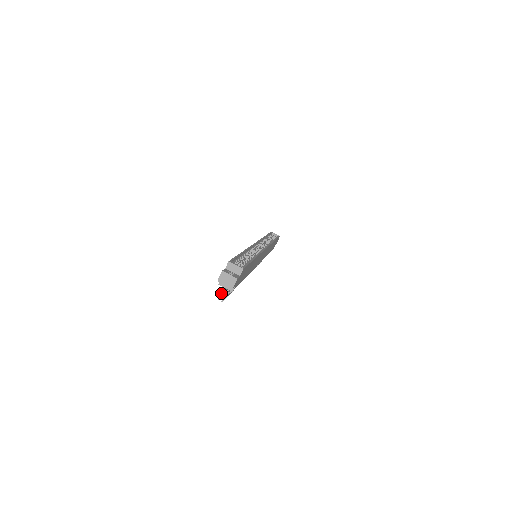
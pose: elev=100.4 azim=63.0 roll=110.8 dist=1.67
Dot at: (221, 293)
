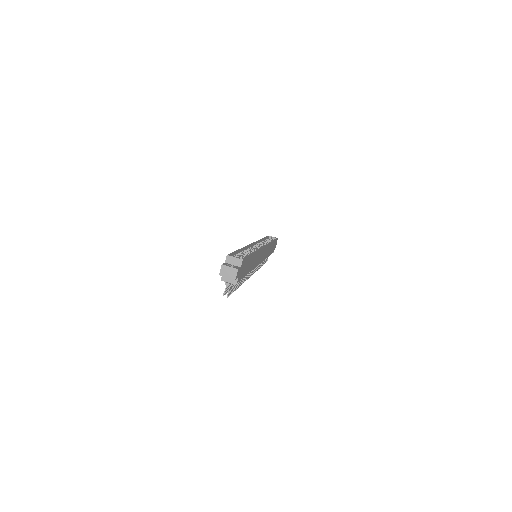
Dot at: (225, 289)
